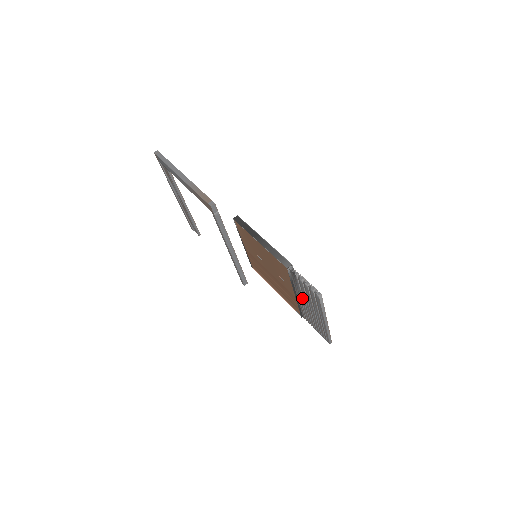
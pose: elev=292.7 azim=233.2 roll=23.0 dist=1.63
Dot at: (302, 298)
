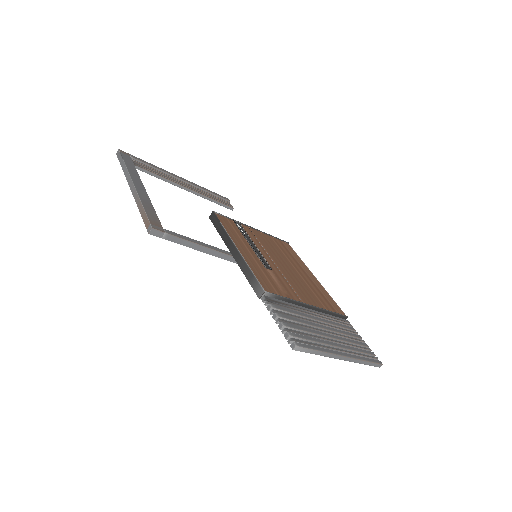
Dot at: occluded
